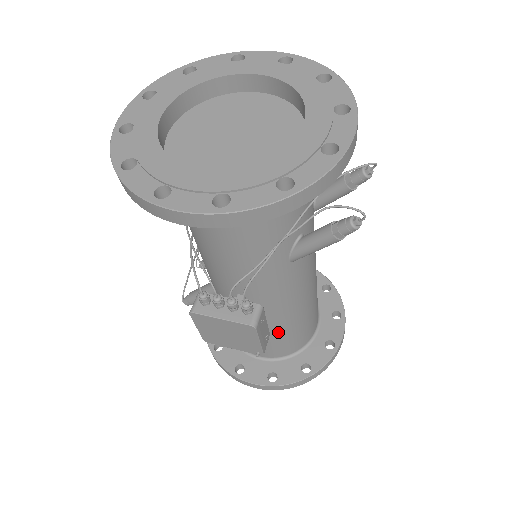
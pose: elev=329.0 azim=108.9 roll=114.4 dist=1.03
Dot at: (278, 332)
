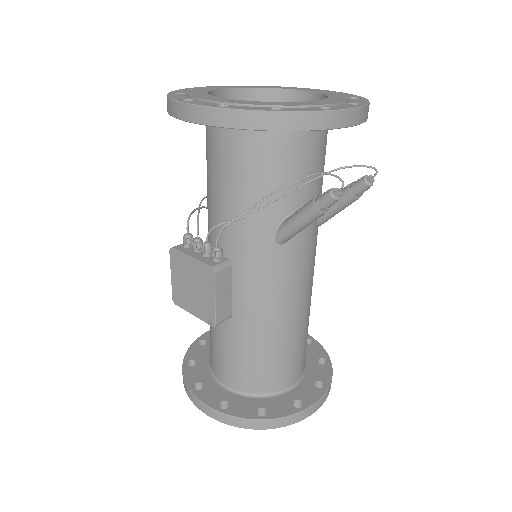
Dot at: (247, 344)
